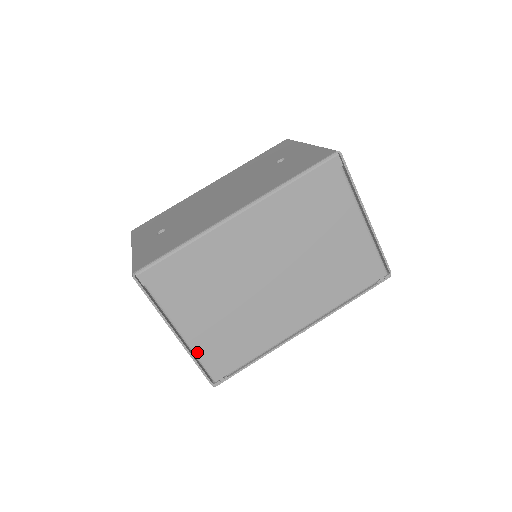
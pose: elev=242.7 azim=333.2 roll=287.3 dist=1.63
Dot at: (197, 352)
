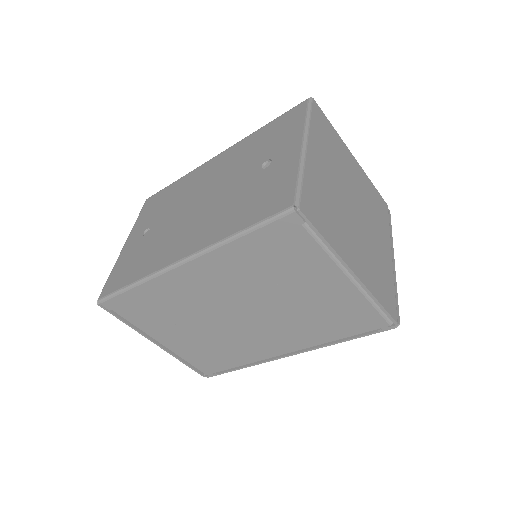
Dot at: (180, 356)
